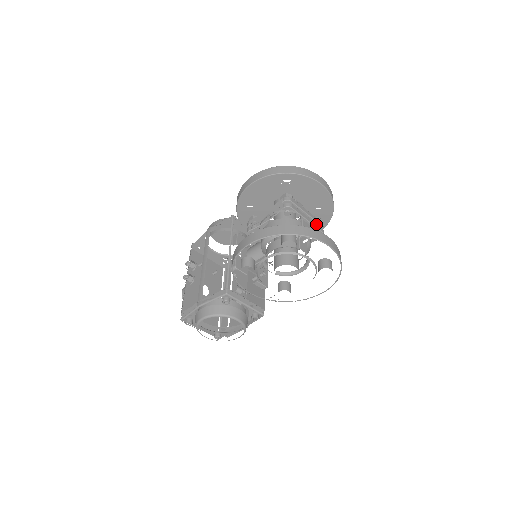
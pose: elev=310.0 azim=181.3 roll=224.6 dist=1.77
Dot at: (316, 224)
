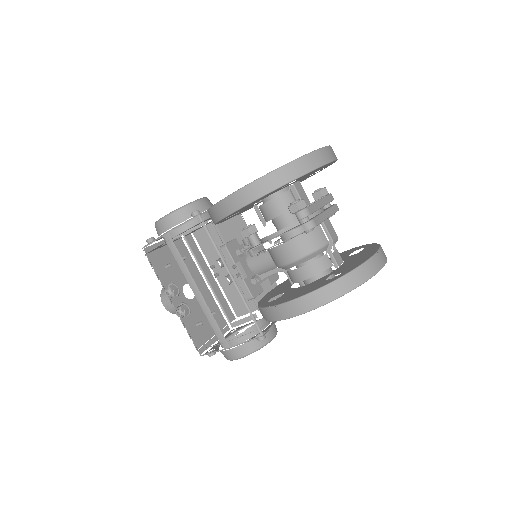
Dot at: (331, 208)
